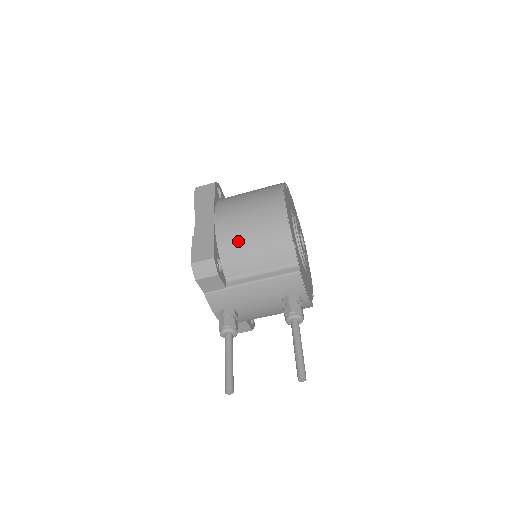
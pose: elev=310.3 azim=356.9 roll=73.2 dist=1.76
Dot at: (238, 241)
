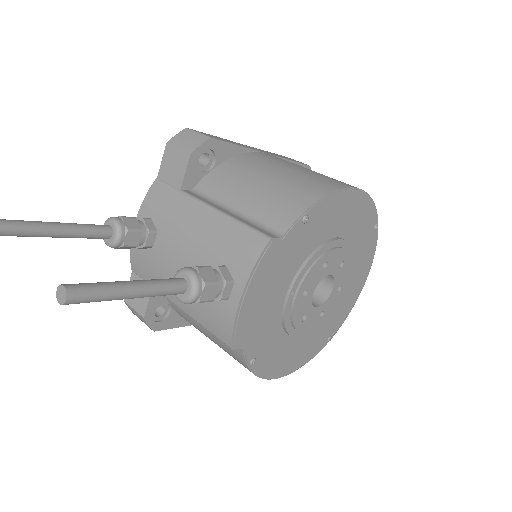
Dot at: (256, 167)
